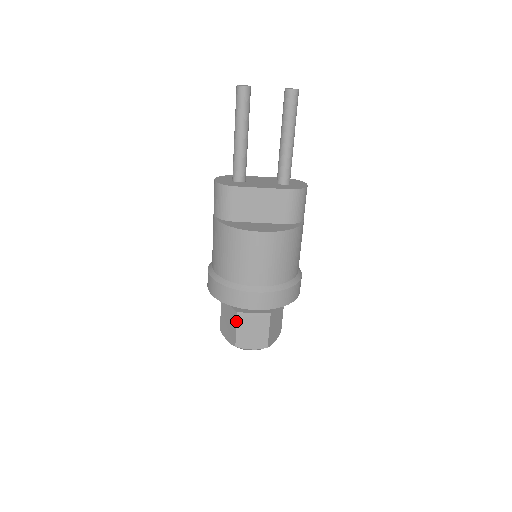
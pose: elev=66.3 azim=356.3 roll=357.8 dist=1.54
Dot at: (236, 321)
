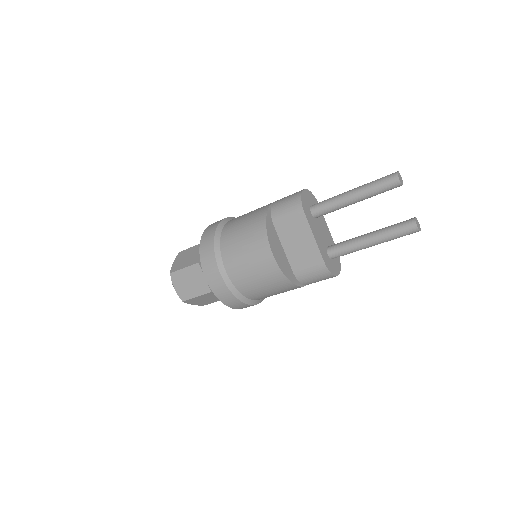
Dot at: (191, 265)
